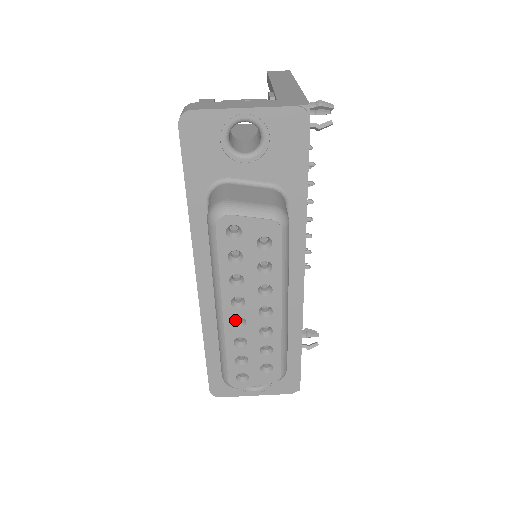
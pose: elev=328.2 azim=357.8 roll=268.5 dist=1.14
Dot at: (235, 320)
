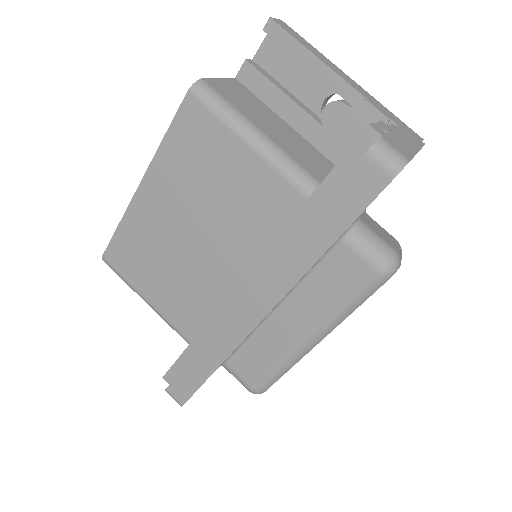
Dot at: occluded
